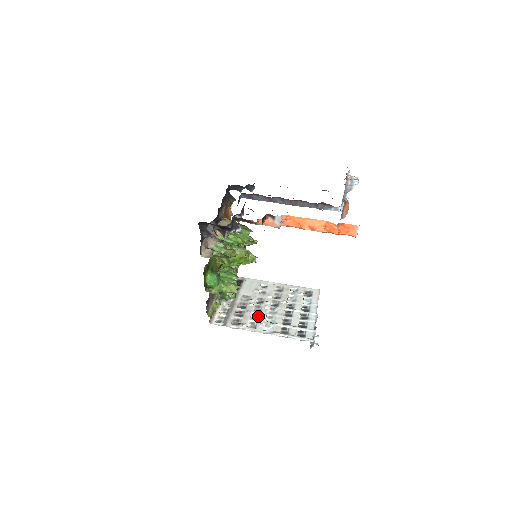
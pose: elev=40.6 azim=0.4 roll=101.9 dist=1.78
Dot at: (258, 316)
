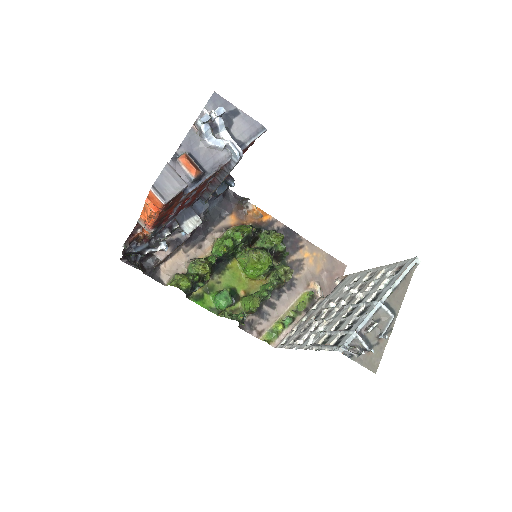
Dot at: (318, 326)
